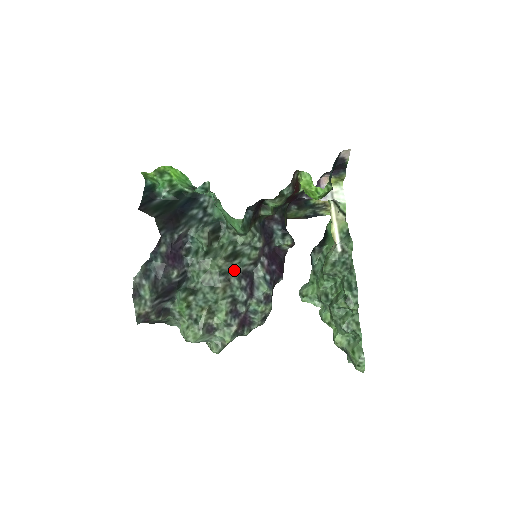
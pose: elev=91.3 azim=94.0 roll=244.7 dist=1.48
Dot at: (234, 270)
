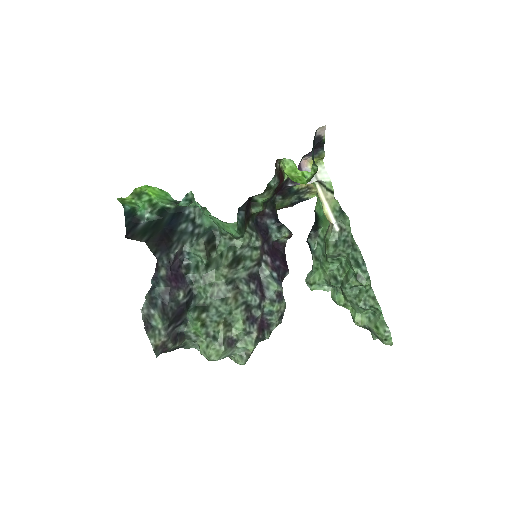
Dot at: (240, 276)
